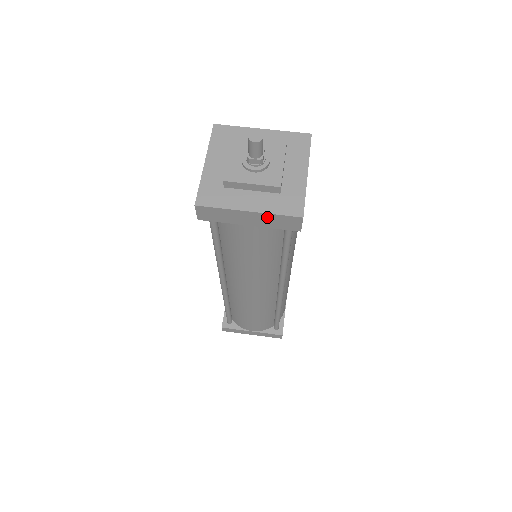
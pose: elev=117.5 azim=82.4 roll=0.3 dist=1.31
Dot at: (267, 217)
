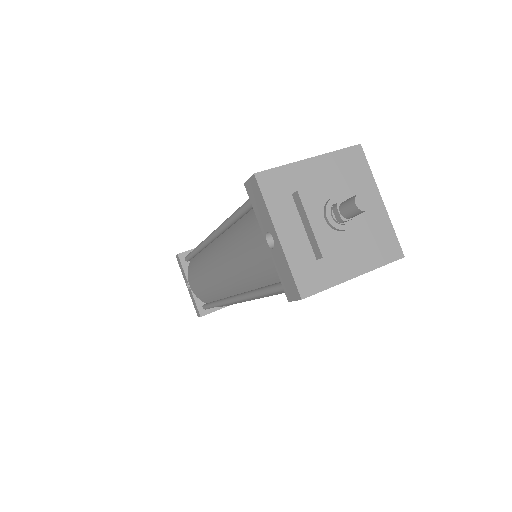
Dot at: (368, 271)
